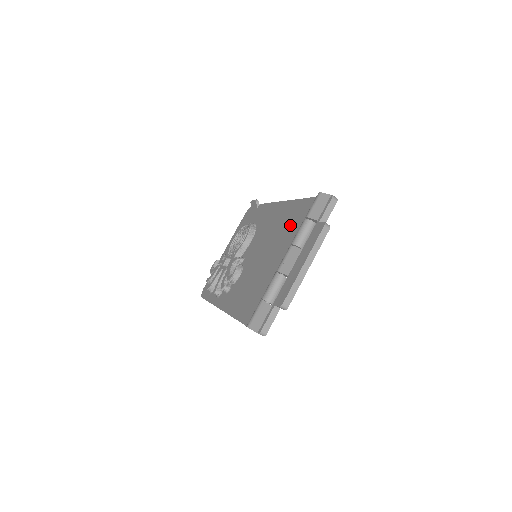
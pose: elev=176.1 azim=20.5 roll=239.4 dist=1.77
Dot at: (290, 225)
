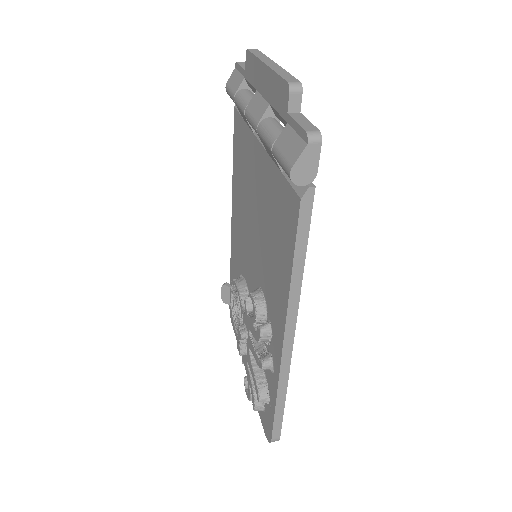
Dot at: (242, 161)
